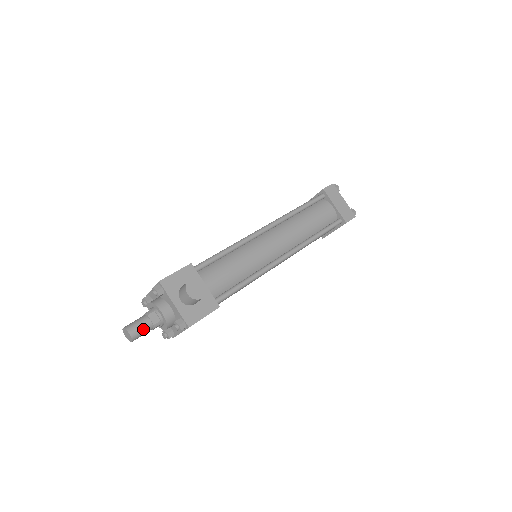
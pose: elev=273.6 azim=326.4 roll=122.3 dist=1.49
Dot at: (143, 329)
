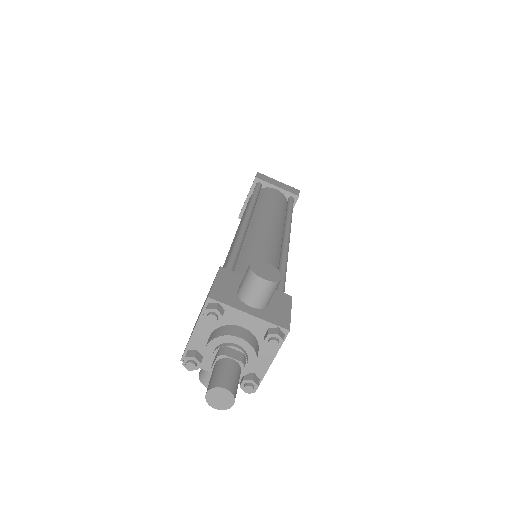
Dot at: (234, 375)
